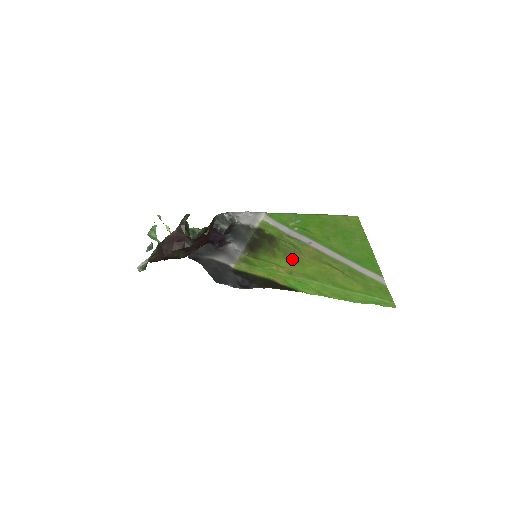
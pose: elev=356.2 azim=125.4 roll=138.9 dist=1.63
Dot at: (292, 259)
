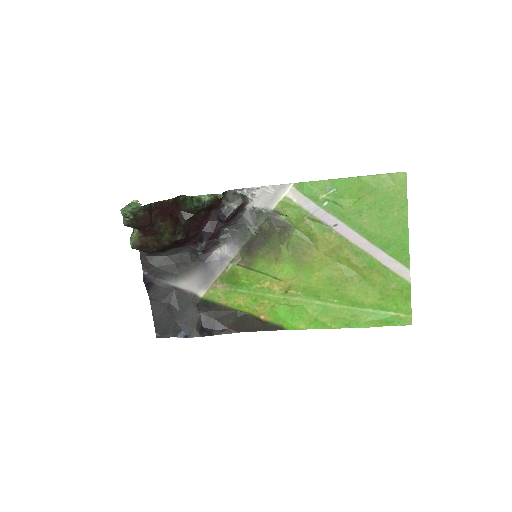
Dot at: (300, 261)
